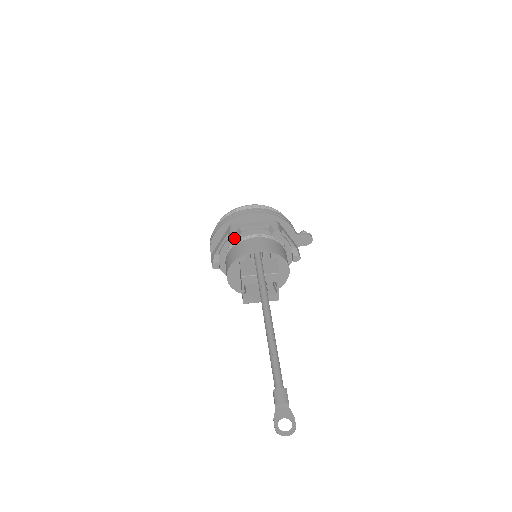
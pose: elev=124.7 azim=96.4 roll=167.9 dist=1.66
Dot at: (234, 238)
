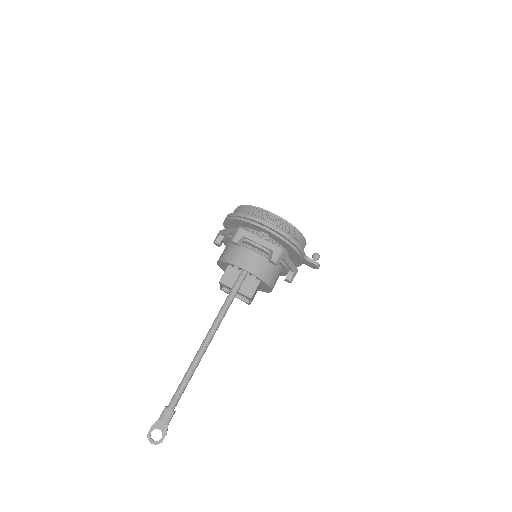
Dot at: (234, 243)
